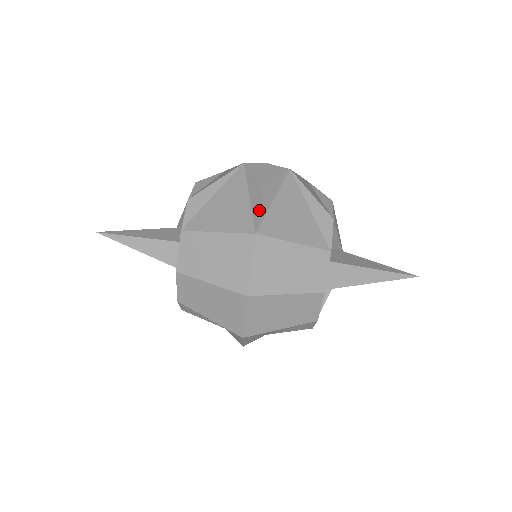
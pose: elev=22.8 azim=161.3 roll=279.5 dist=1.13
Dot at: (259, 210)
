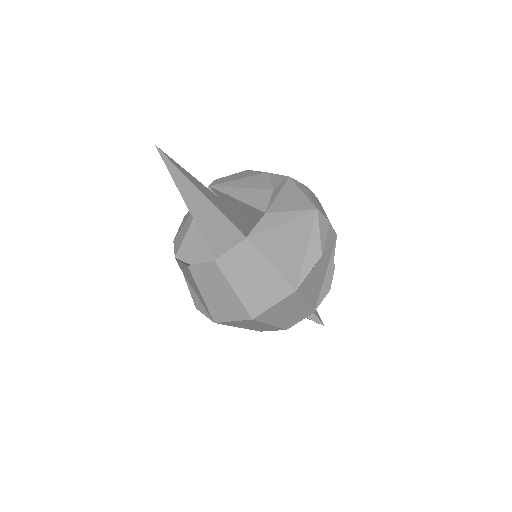
Dot at: occluded
